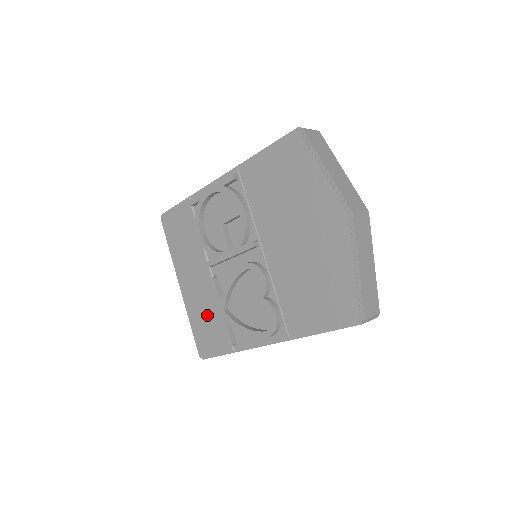
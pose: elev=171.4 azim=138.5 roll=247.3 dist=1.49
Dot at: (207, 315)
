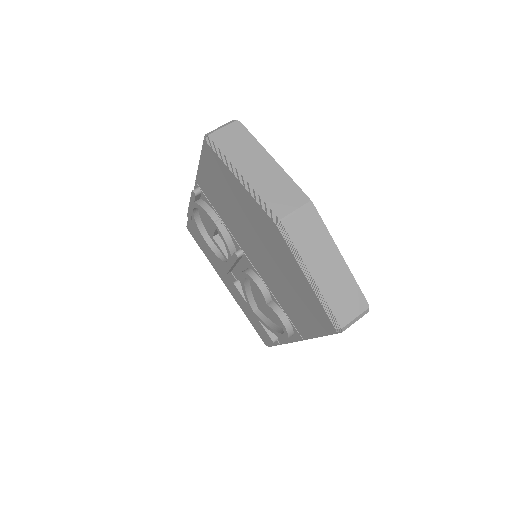
Dot at: (251, 312)
